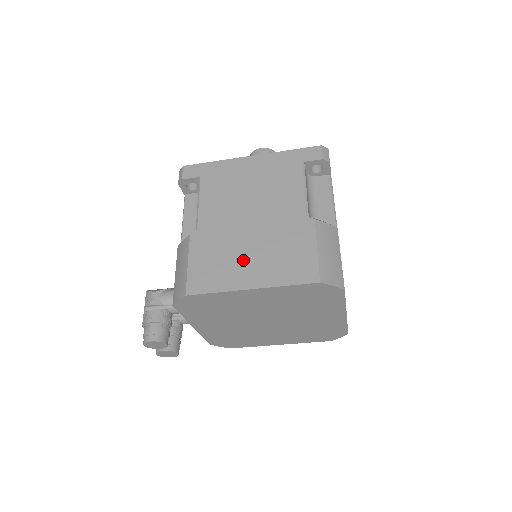
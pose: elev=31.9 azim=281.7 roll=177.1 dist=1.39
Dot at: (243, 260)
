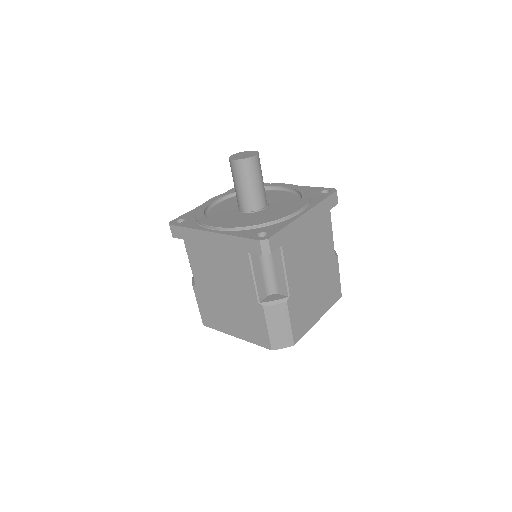
Dot at: (227, 317)
